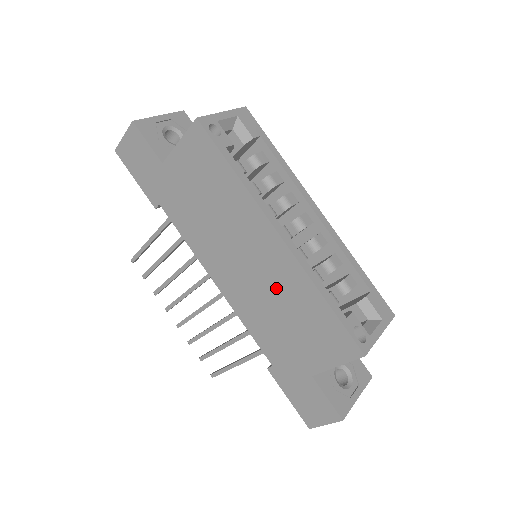
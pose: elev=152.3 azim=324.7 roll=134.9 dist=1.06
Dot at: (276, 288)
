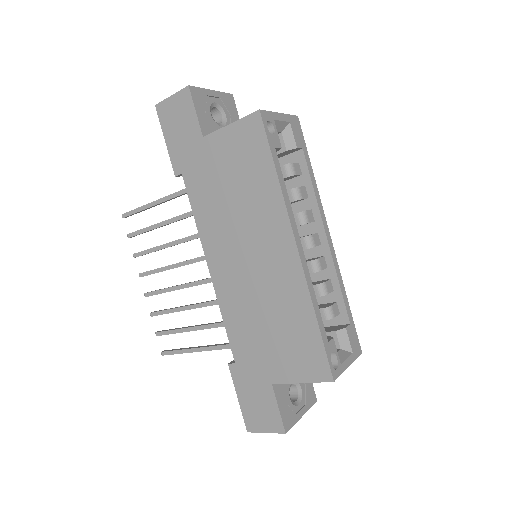
Dot at: (271, 293)
